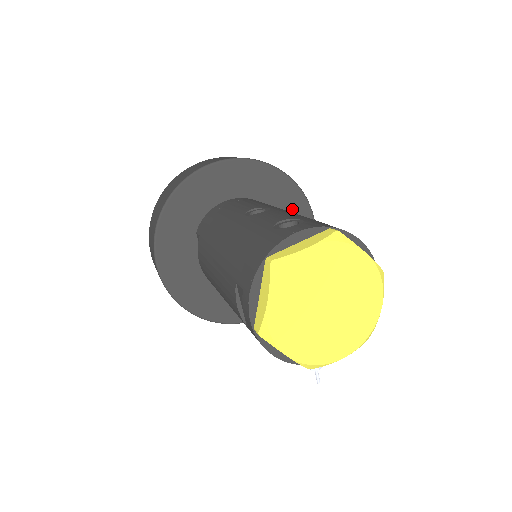
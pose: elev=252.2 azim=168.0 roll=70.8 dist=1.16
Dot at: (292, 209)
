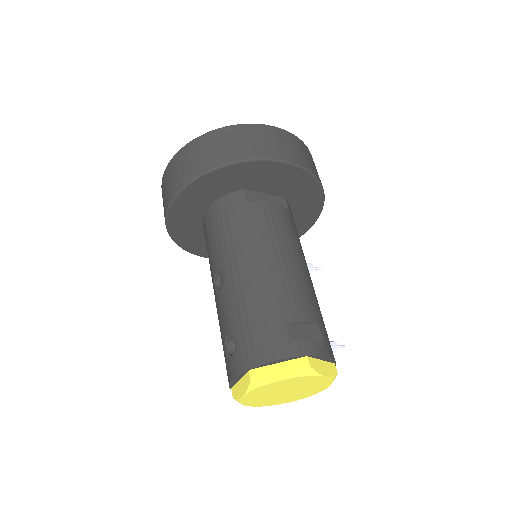
Dot at: (258, 175)
